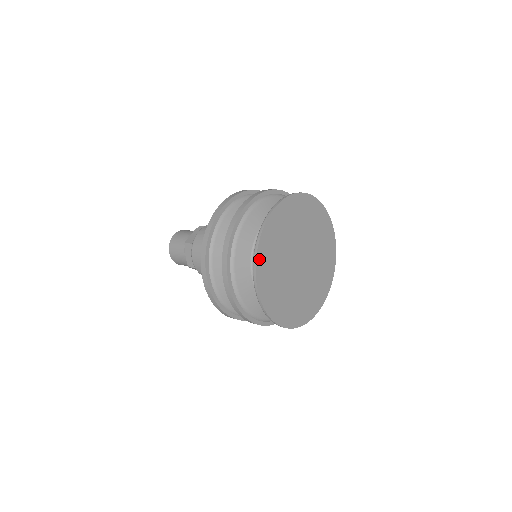
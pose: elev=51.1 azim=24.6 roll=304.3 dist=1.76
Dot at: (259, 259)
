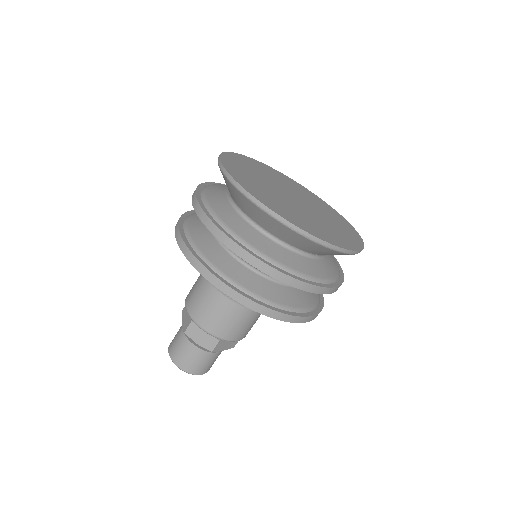
Dot at: (257, 198)
